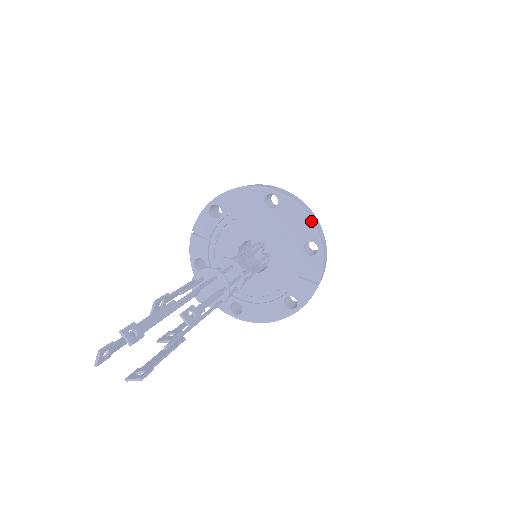
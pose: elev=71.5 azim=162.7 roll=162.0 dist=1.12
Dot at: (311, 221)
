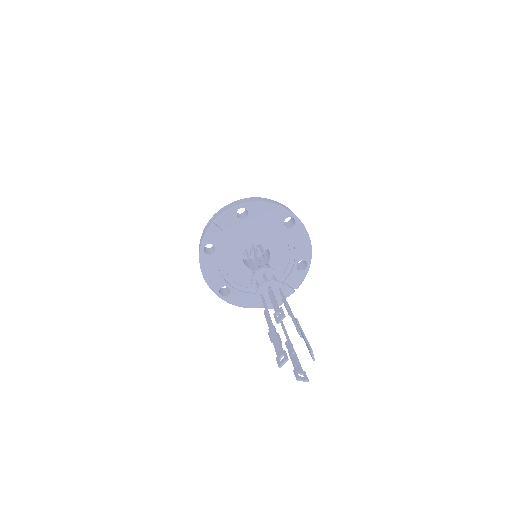
Dot at: (311, 247)
